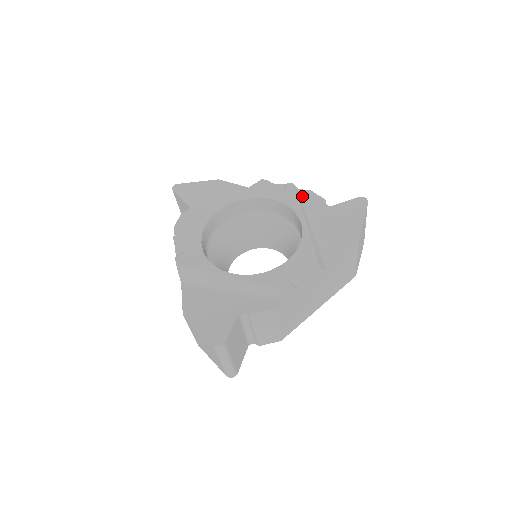
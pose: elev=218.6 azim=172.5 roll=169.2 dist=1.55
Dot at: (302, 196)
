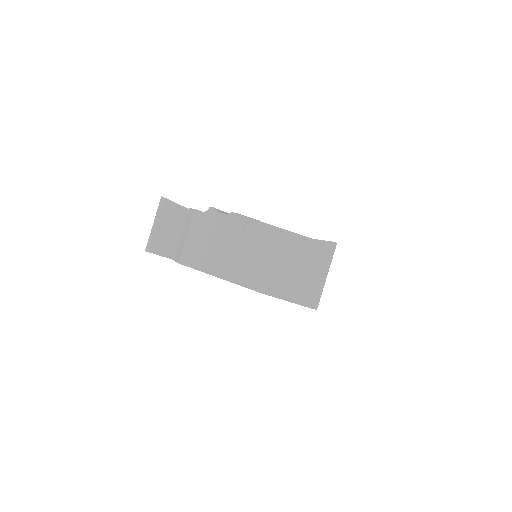
Dot at: occluded
